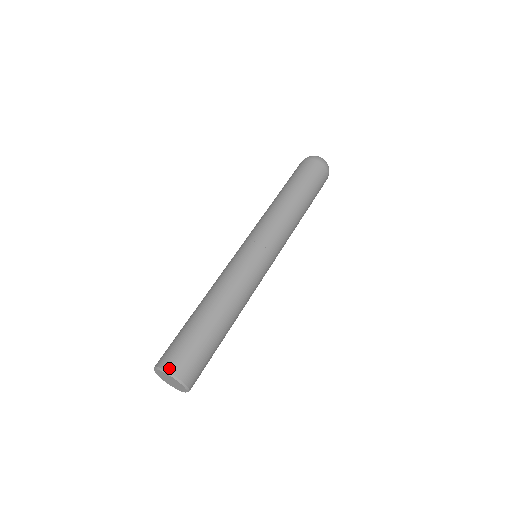
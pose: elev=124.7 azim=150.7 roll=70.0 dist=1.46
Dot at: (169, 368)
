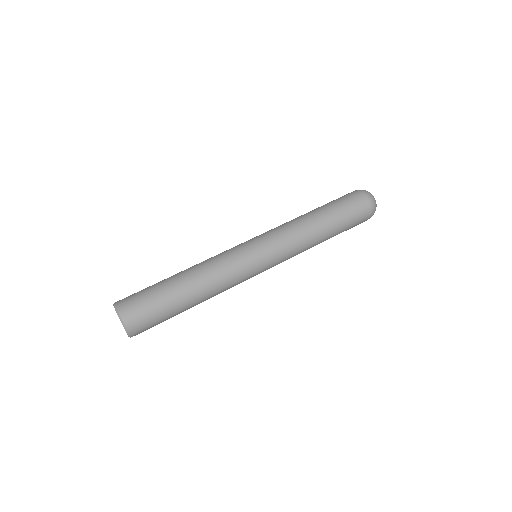
Dot at: (117, 301)
